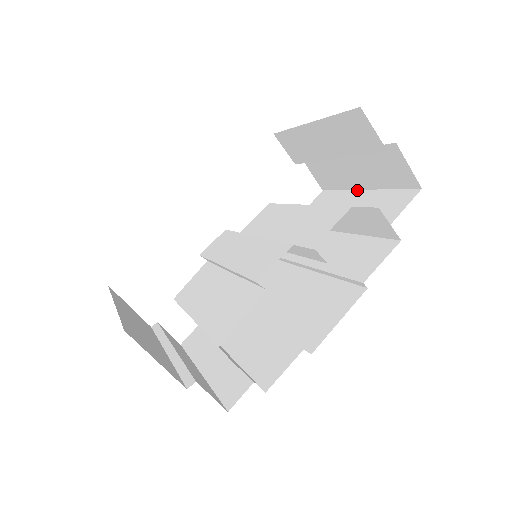
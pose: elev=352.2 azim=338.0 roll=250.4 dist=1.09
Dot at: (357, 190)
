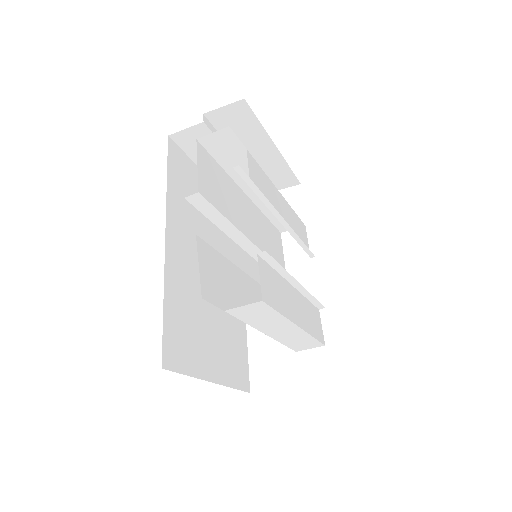
Dot at: (280, 153)
